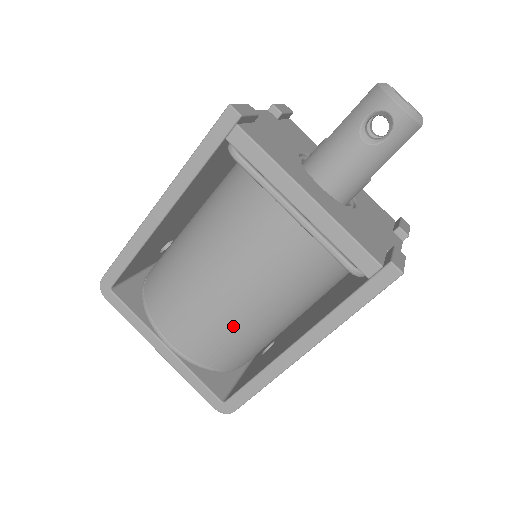
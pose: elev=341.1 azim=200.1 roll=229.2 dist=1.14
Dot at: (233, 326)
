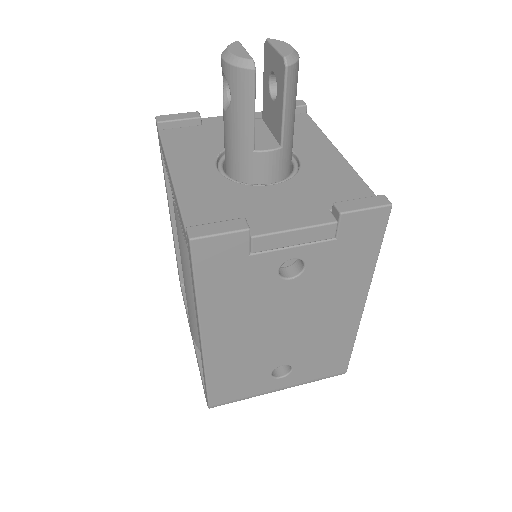
Dot at: occluded
